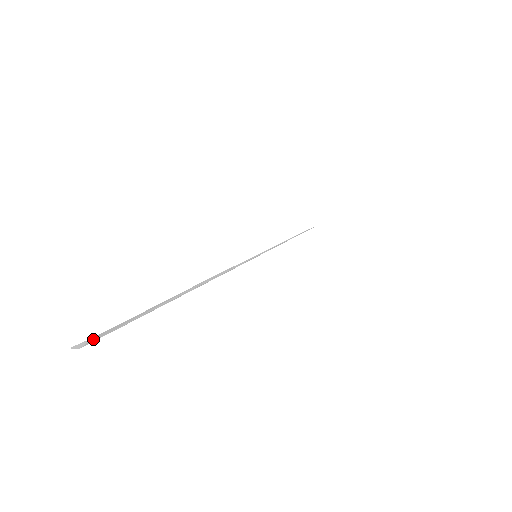
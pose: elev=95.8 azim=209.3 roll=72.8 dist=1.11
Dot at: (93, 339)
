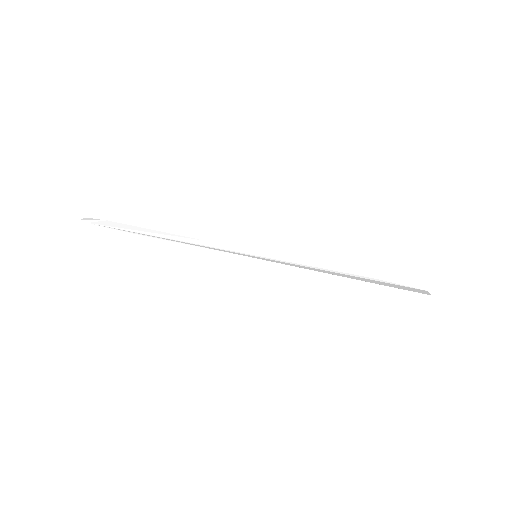
Dot at: (101, 222)
